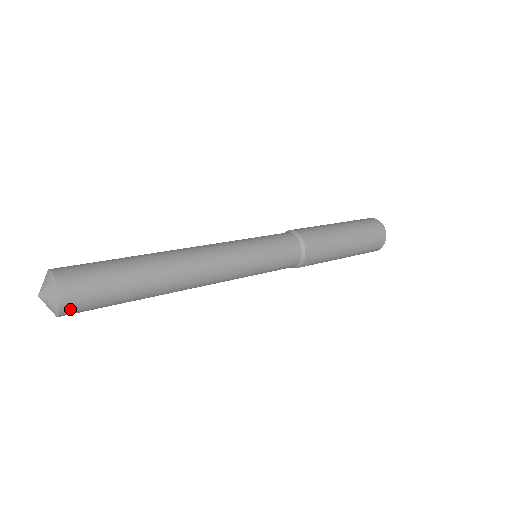
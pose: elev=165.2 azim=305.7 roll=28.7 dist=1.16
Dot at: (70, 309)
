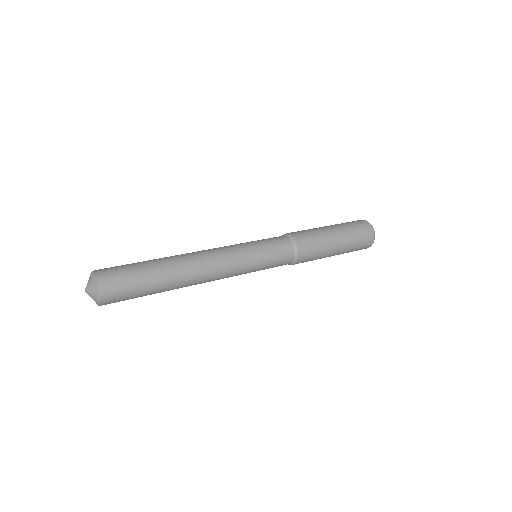
Dot at: (107, 297)
